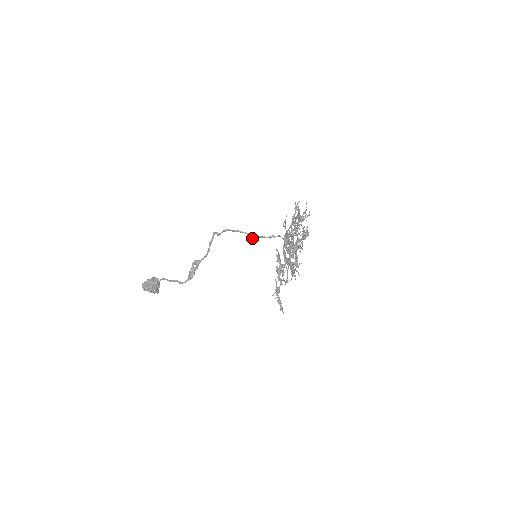
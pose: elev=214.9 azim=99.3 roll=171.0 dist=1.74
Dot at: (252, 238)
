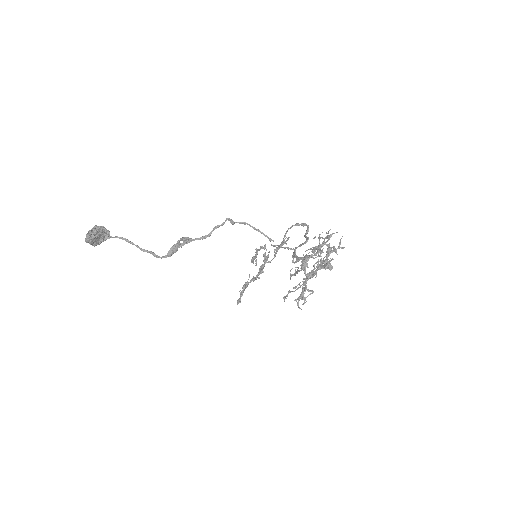
Dot at: (272, 245)
